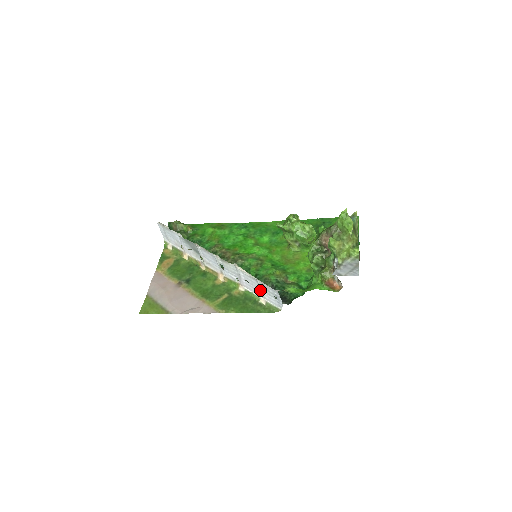
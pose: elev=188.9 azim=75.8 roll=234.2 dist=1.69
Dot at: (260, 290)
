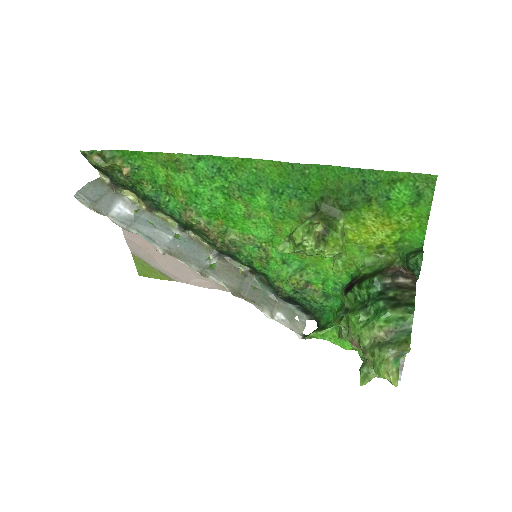
Dot at: (275, 303)
